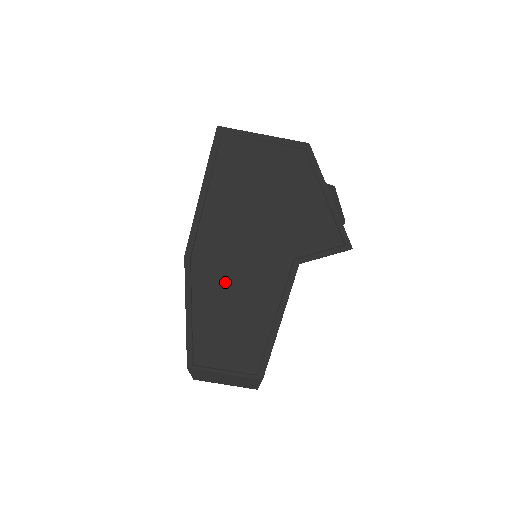
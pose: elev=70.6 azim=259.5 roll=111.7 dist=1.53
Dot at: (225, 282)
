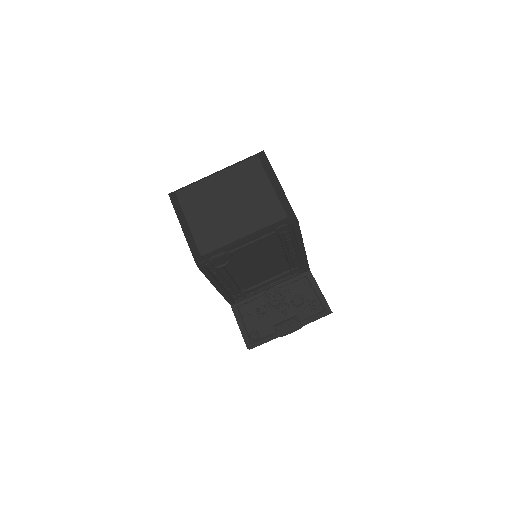
Dot at: occluded
